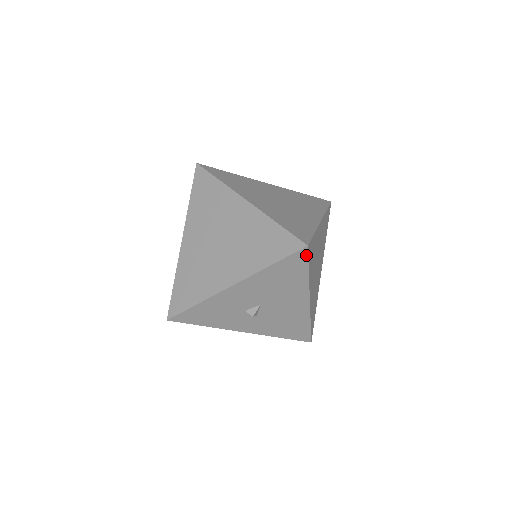
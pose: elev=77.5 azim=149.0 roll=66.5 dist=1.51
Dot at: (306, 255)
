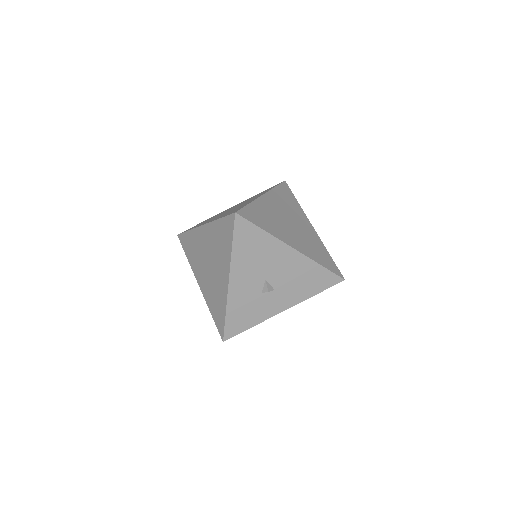
Dot at: (243, 219)
